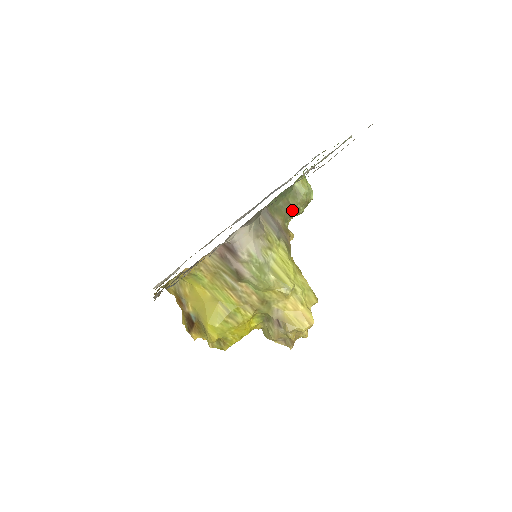
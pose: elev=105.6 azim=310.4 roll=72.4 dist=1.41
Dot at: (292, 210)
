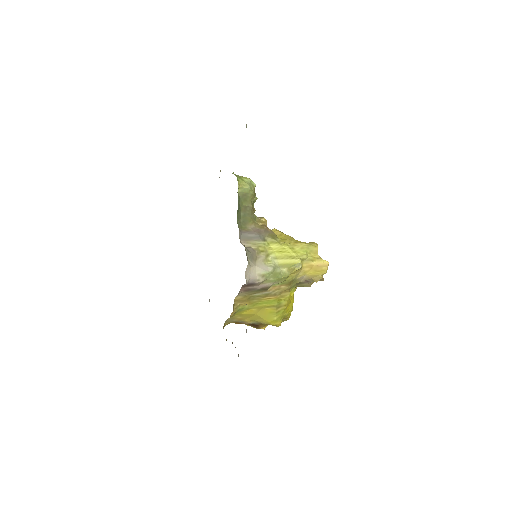
Dot at: (251, 208)
